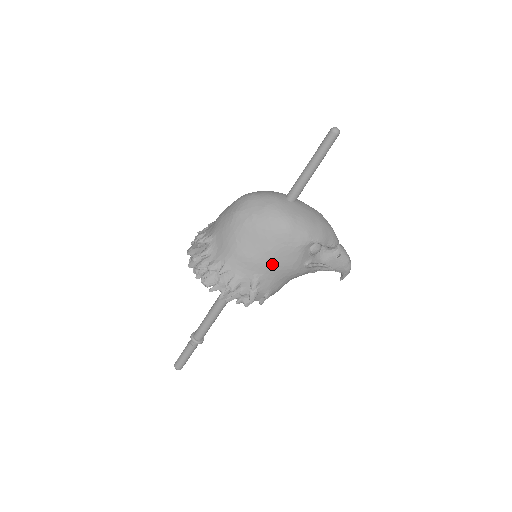
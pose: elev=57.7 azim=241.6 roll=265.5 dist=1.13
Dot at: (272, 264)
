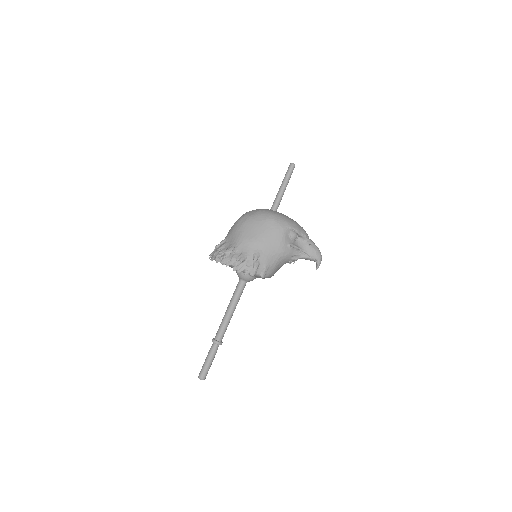
Dot at: (266, 242)
